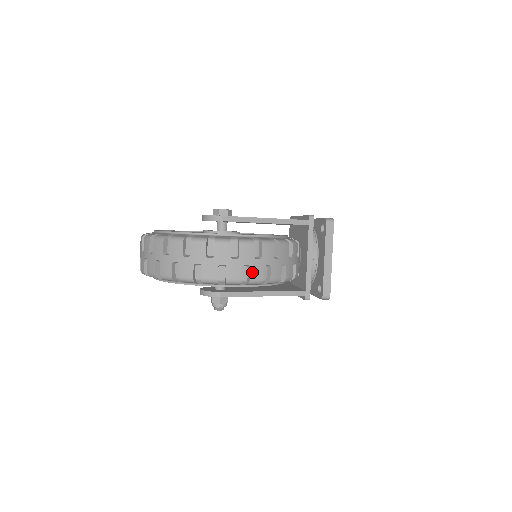
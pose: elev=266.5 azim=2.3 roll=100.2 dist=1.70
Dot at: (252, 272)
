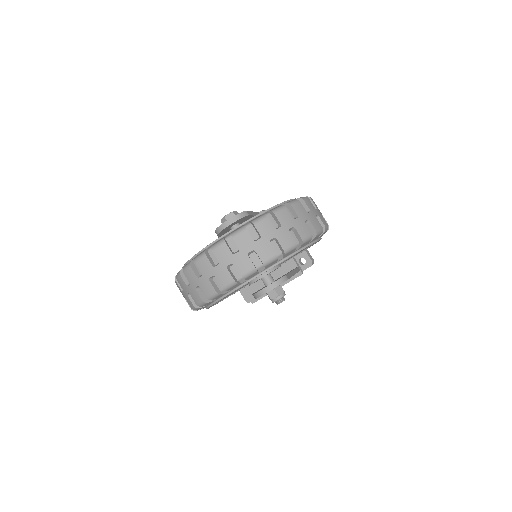
Dot at: occluded
